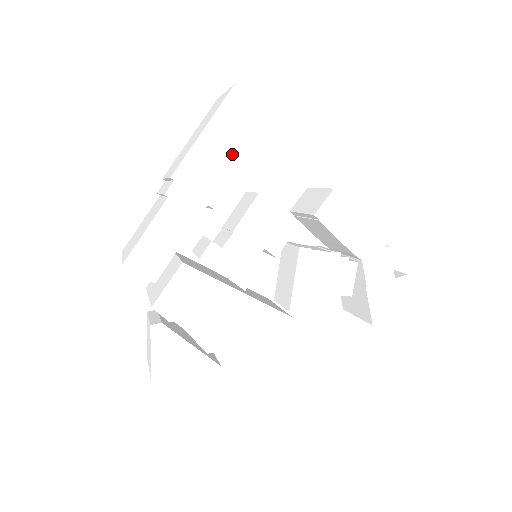
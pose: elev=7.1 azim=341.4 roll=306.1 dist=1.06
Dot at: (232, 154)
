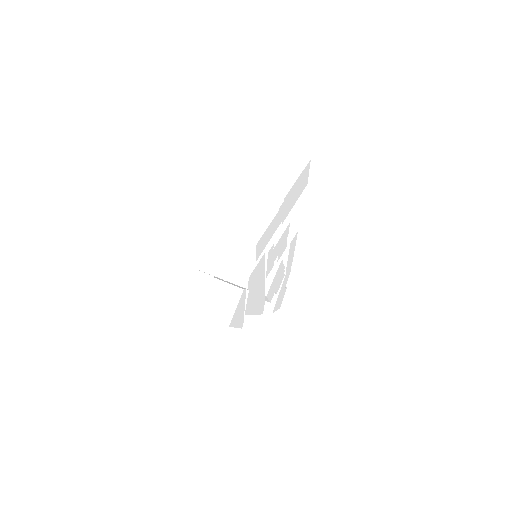
Dot at: (296, 196)
